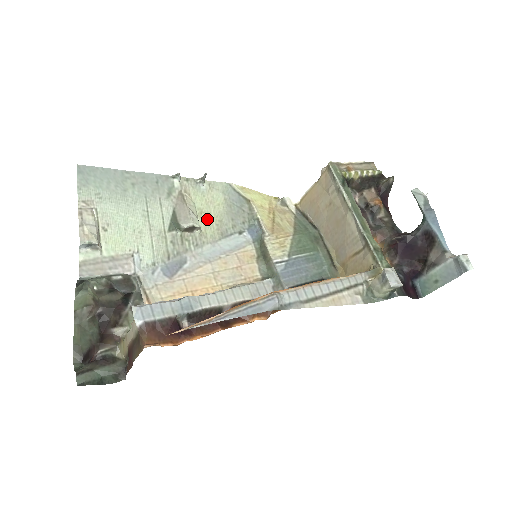
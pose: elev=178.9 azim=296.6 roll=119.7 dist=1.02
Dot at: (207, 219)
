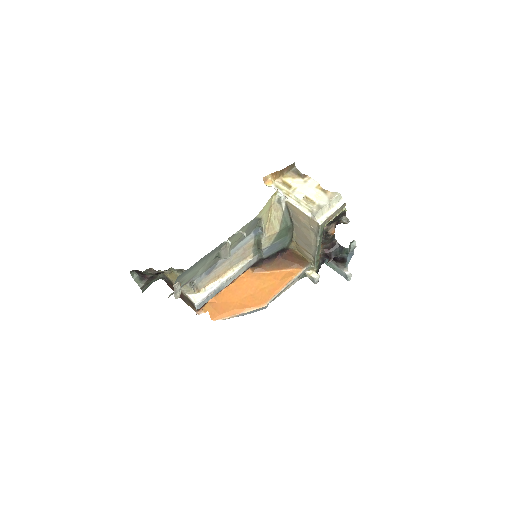
Dot at: occluded
